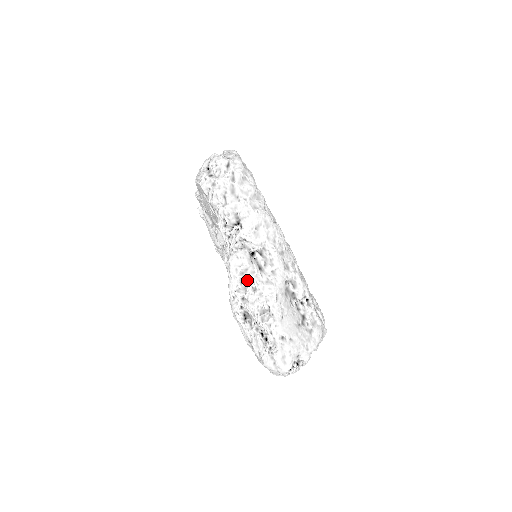
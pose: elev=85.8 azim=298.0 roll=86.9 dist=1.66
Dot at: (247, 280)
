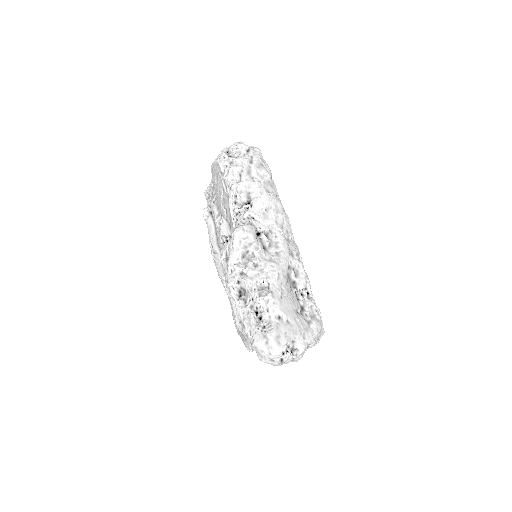
Dot at: (249, 255)
